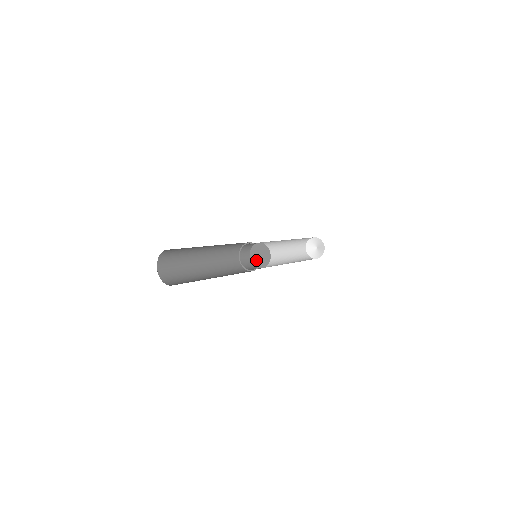
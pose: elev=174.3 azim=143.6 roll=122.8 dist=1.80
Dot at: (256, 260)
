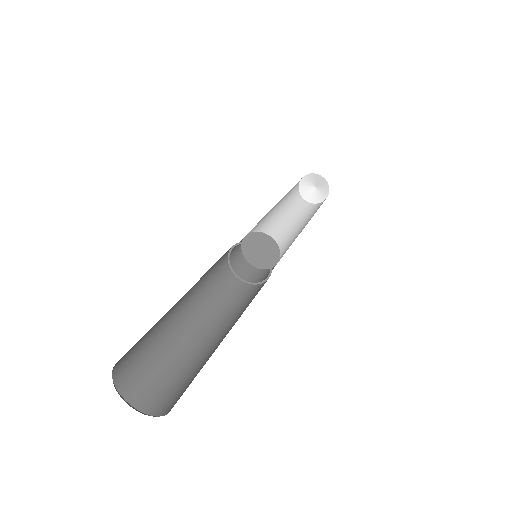
Dot at: (250, 249)
